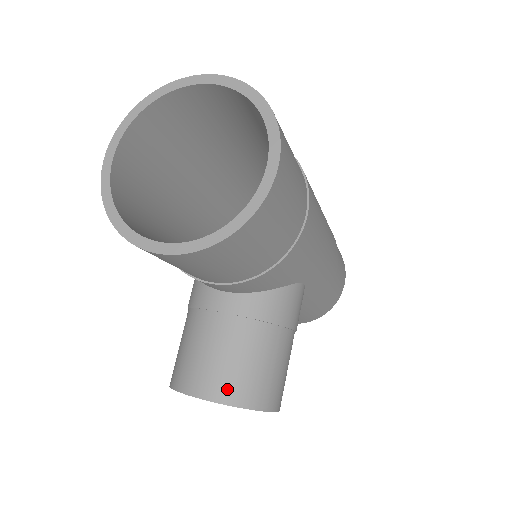
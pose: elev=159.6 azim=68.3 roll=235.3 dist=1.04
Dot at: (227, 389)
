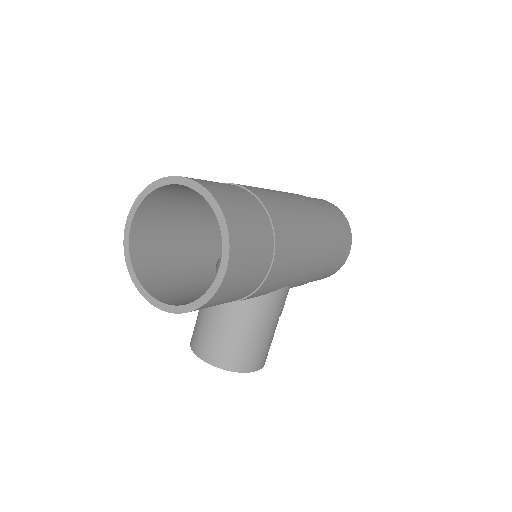
Dot at: (221, 359)
